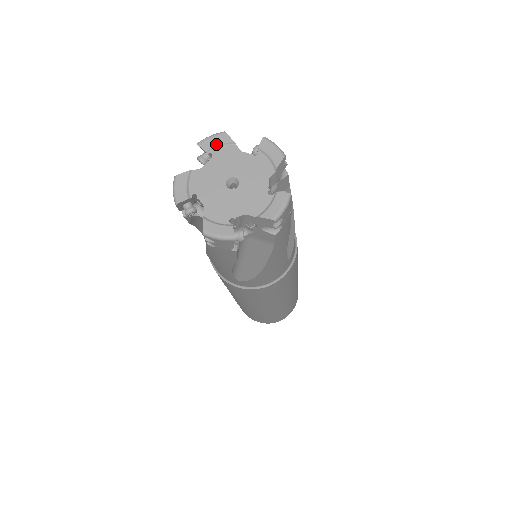
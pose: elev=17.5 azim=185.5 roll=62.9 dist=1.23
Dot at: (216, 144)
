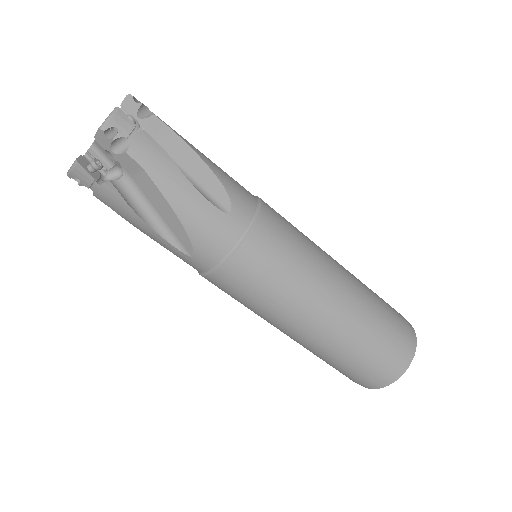
Dot at: occluded
